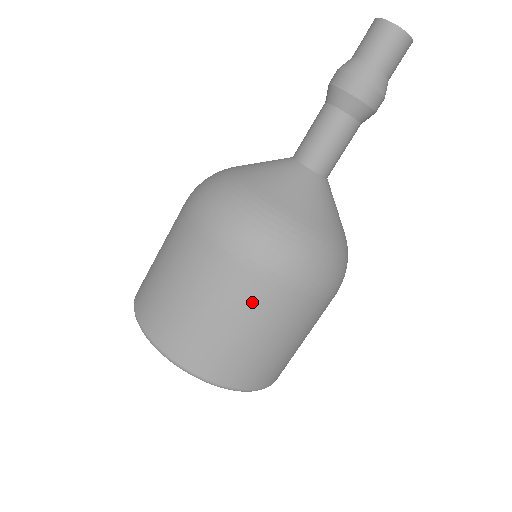
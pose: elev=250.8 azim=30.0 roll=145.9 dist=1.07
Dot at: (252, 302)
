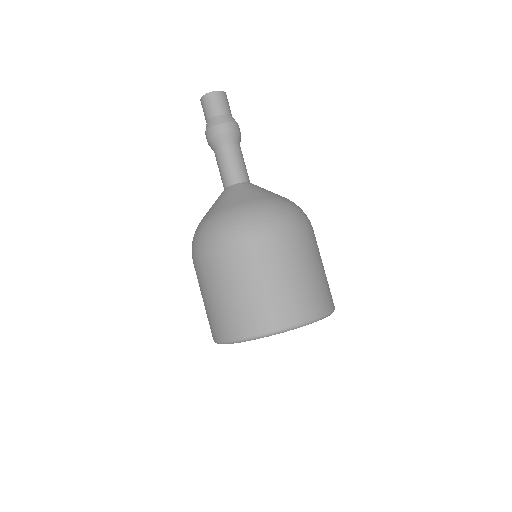
Dot at: (258, 260)
